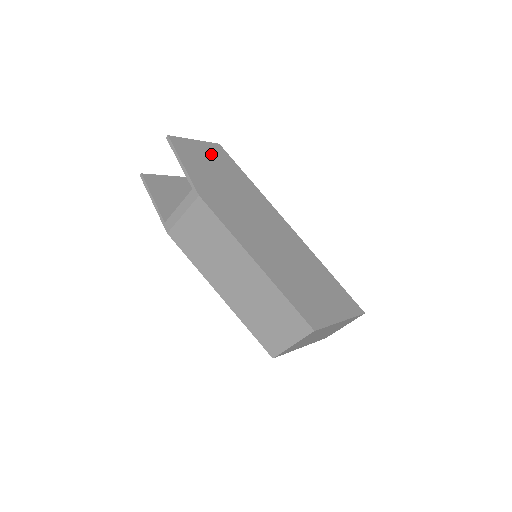
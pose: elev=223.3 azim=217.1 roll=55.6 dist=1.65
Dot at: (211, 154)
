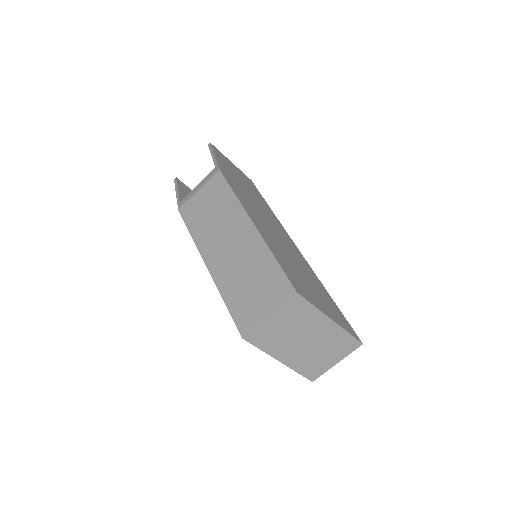
Dot at: (241, 175)
